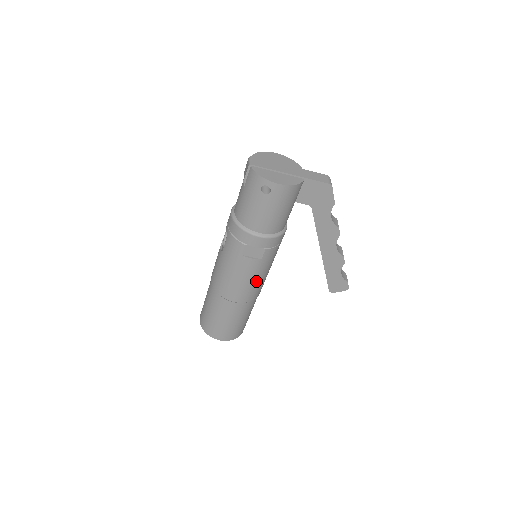
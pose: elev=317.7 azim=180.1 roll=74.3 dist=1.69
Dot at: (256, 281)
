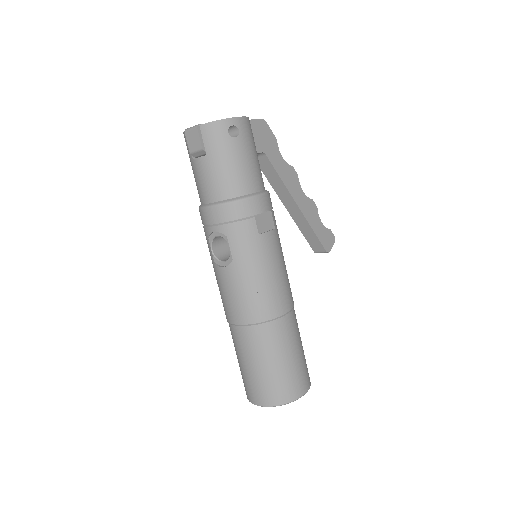
Dot at: (285, 268)
